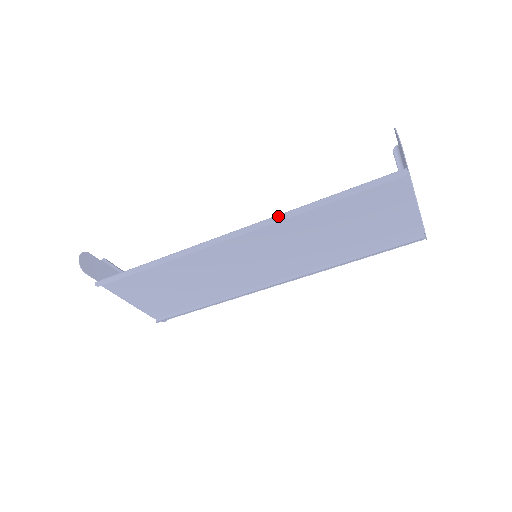
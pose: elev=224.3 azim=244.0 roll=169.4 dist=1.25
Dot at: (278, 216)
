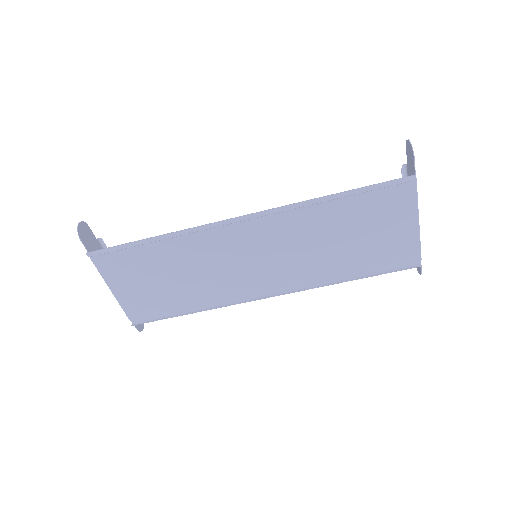
Dot at: (290, 205)
